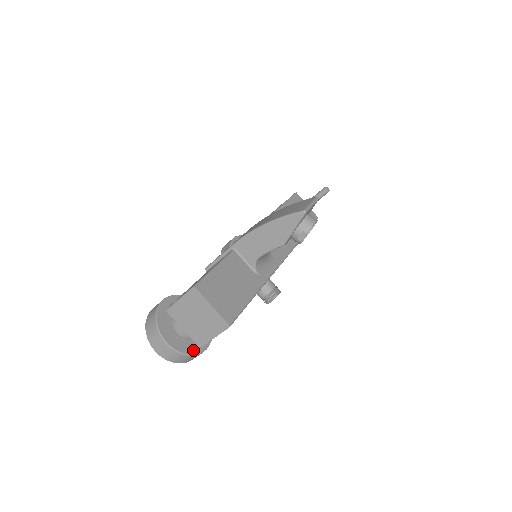
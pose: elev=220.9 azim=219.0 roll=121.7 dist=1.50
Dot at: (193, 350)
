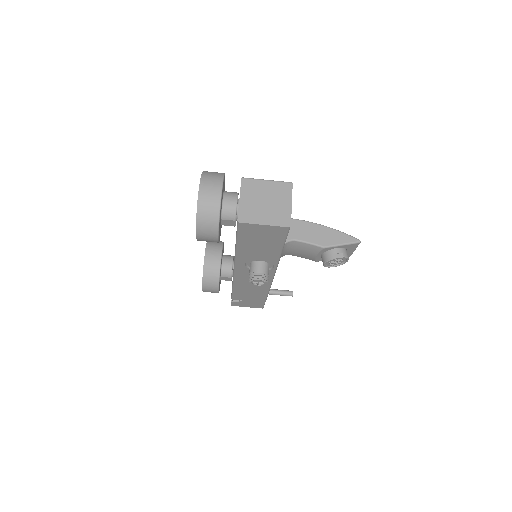
Dot at: occluded
